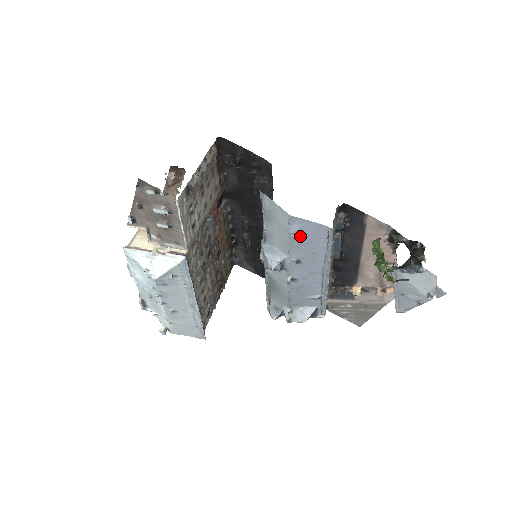
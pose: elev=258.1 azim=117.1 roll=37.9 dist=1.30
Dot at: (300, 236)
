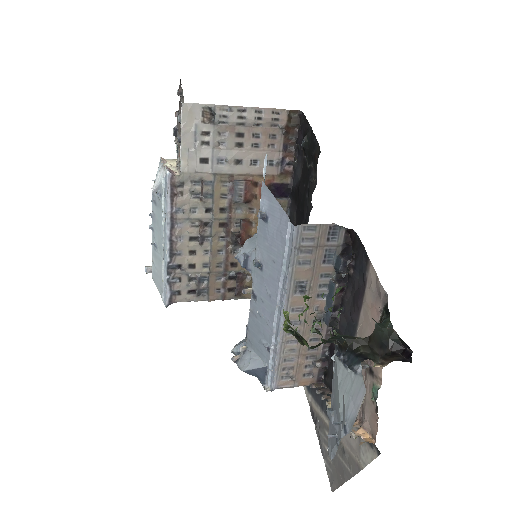
Dot at: (266, 222)
